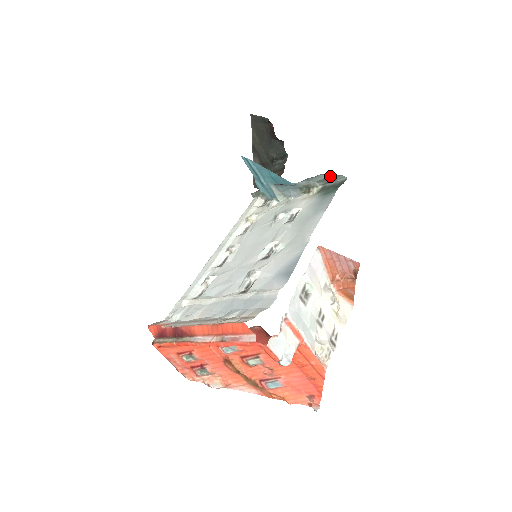
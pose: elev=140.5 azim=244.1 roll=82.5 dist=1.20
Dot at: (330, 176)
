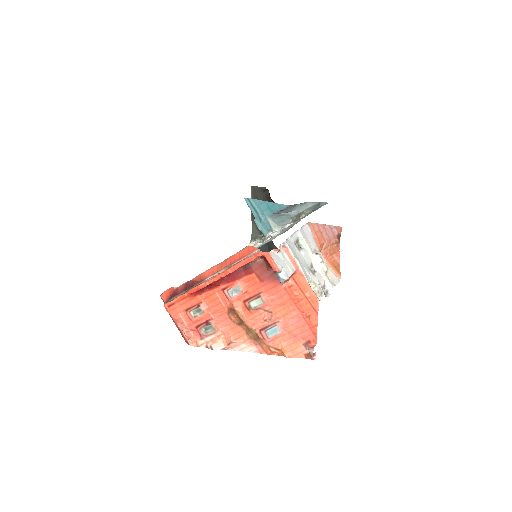
Dot at: (315, 204)
